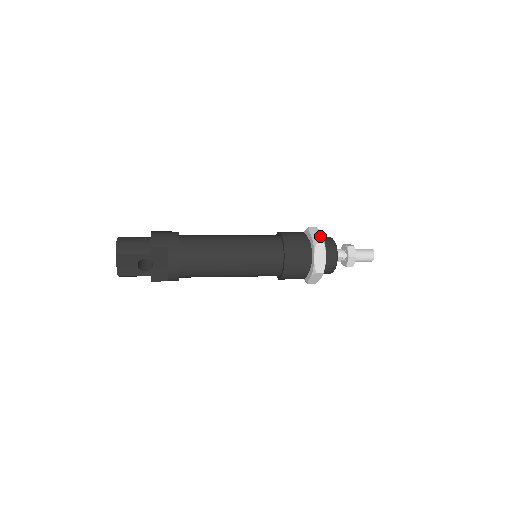
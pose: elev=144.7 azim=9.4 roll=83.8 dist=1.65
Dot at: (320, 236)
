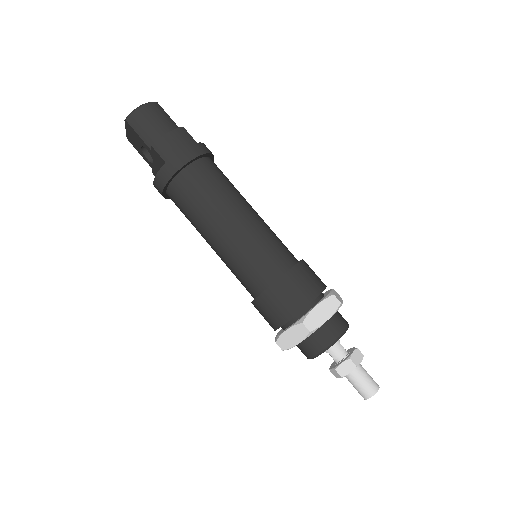
Dot at: (321, 319)
